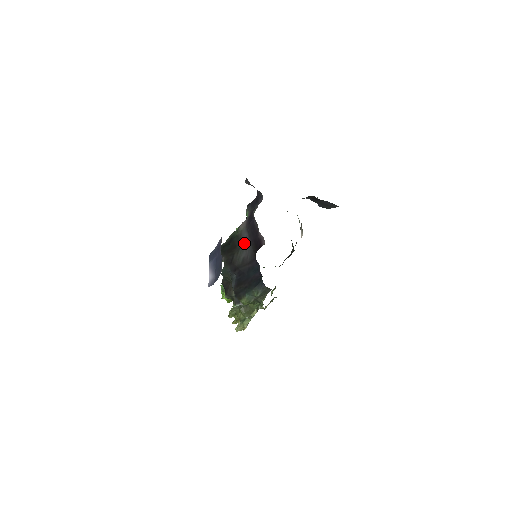
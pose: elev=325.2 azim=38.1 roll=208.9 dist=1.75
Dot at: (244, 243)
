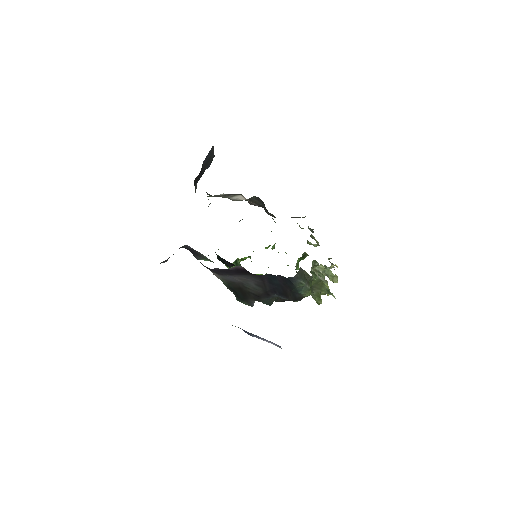
Dot at: (238, 281)
